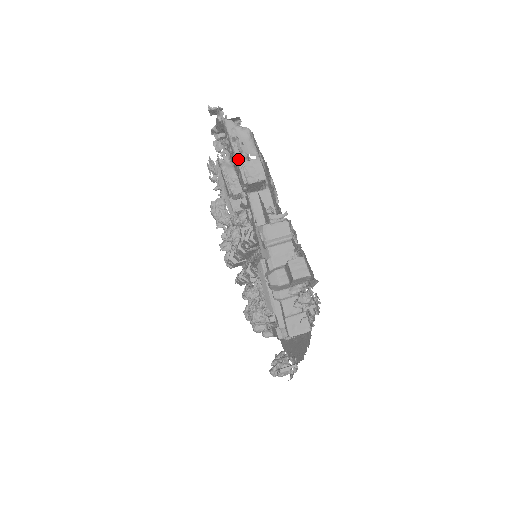
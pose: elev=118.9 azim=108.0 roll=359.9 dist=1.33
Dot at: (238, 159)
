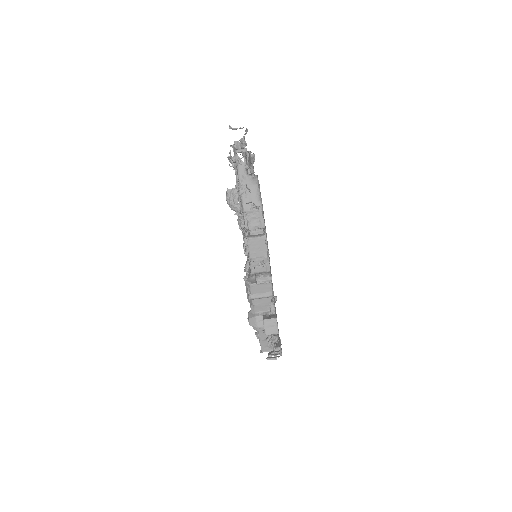
Dot at: (243, 208)
